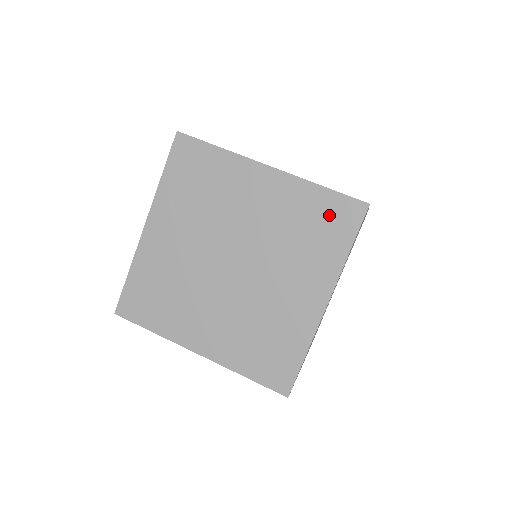
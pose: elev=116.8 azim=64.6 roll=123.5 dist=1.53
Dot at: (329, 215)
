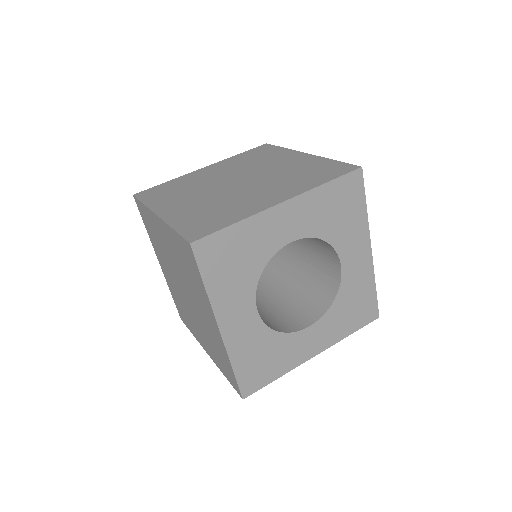
Dot at: (327, 169)
